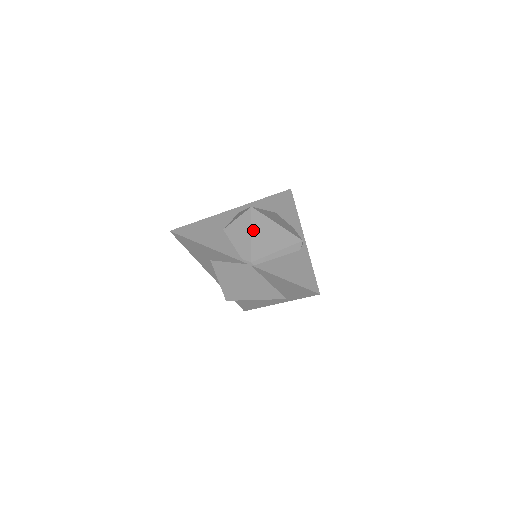
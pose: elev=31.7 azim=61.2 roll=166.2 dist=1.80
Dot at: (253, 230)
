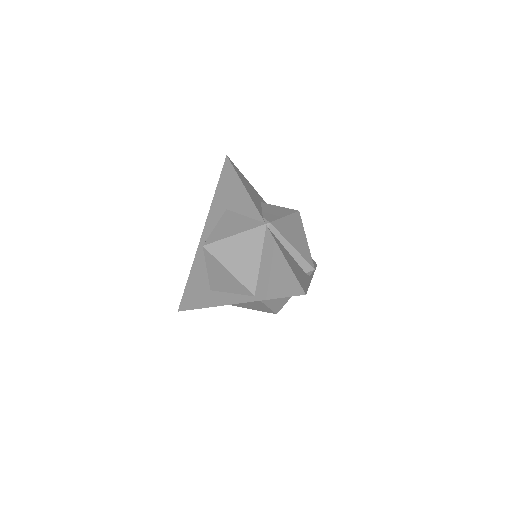
Dot at: (288, 217)
